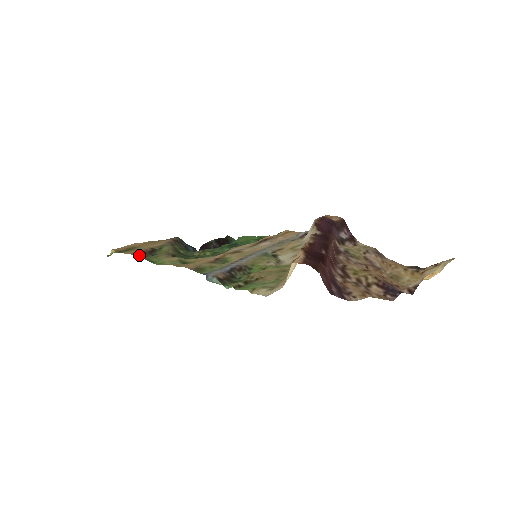
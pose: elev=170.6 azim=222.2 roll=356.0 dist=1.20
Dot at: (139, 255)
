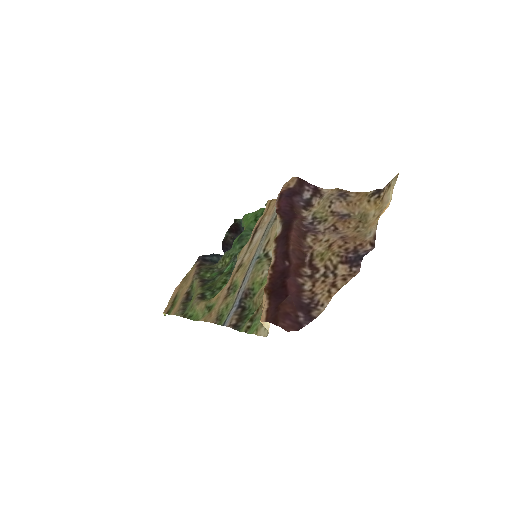
Dot at: (180, 313)
